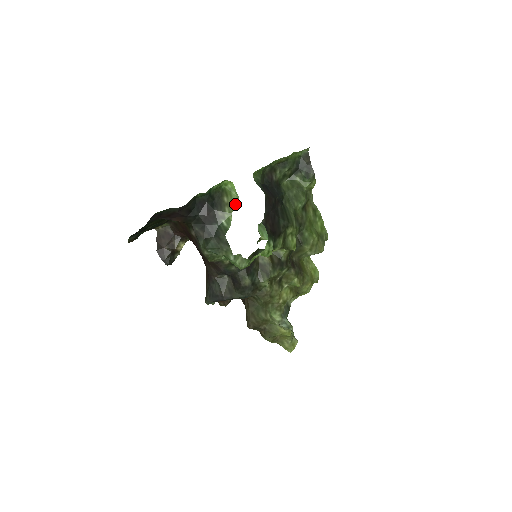
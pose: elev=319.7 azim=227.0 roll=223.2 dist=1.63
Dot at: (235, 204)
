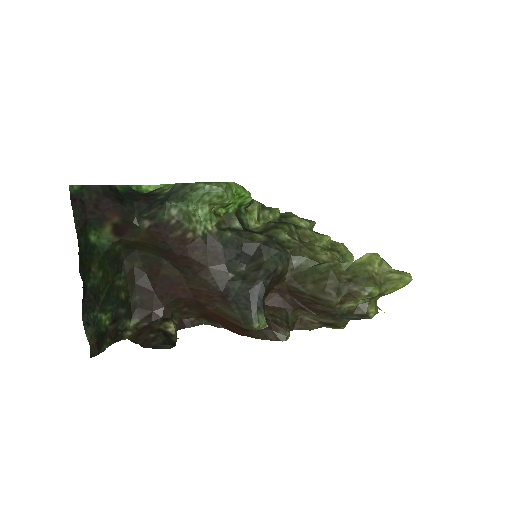
Dot at: occluded
